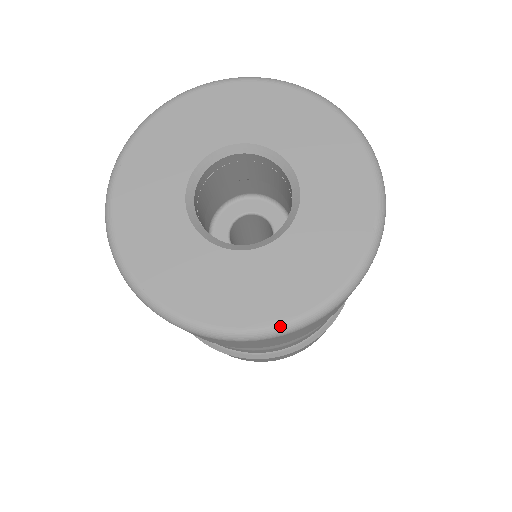
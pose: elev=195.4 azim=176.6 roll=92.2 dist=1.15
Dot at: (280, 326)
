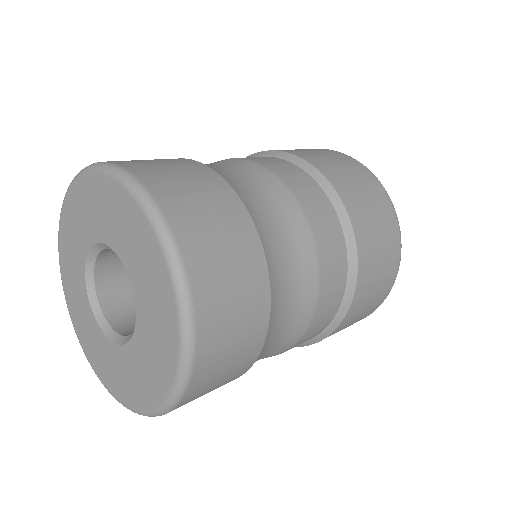
Dot at: (166, 402)
